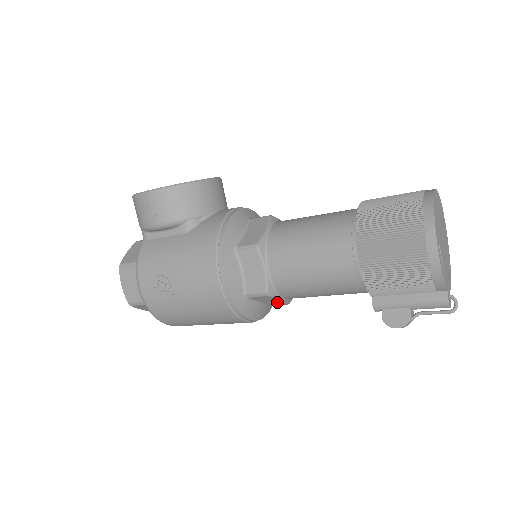
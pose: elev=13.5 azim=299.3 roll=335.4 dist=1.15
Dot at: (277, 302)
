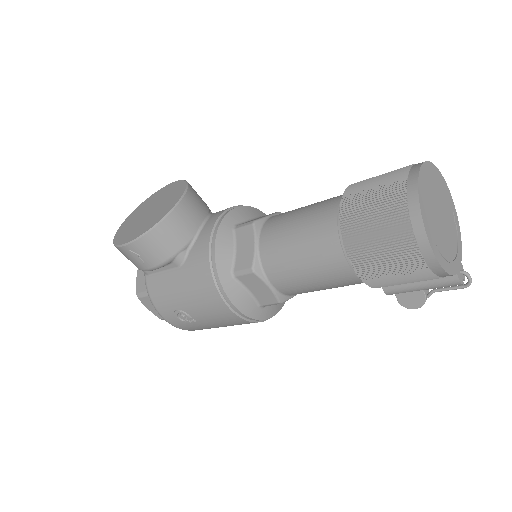
Dot at: occluded
